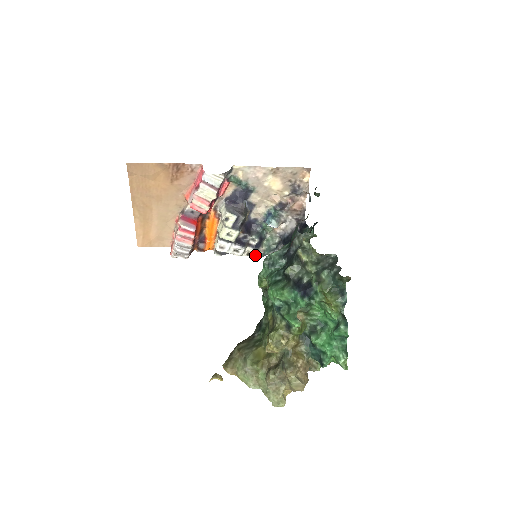
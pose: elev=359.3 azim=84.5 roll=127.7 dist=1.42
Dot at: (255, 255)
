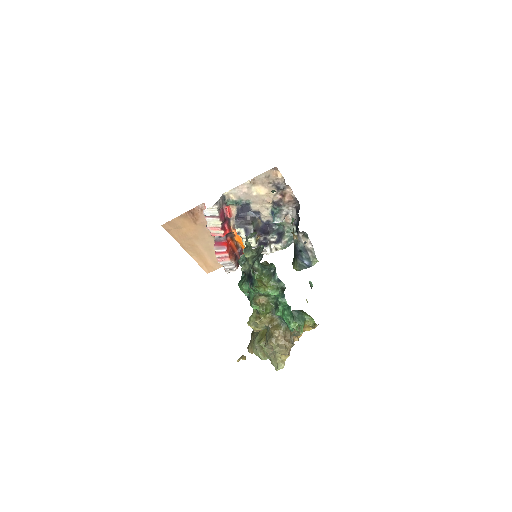
Dot at: (281, 248)
